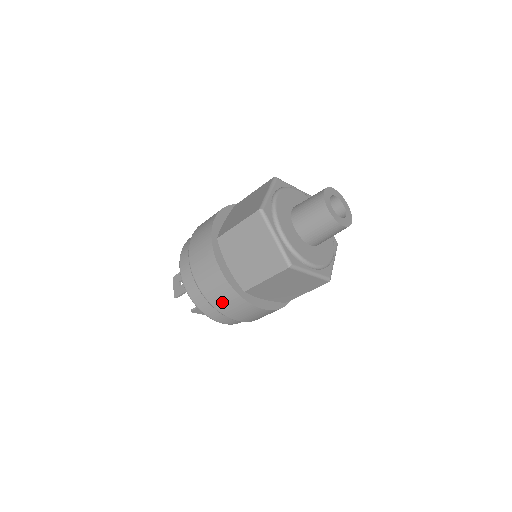
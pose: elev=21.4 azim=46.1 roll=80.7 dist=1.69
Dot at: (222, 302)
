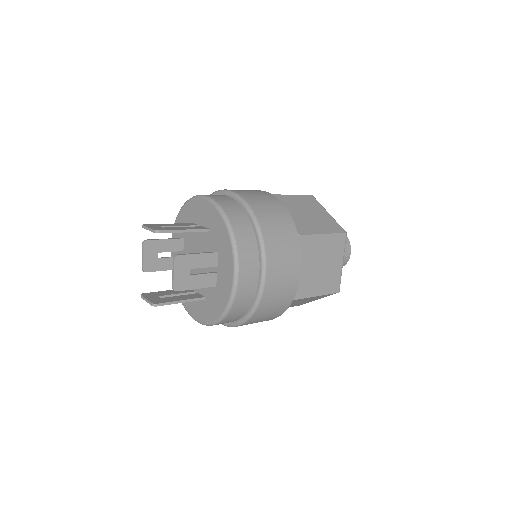
Dot at: (275, 231)
